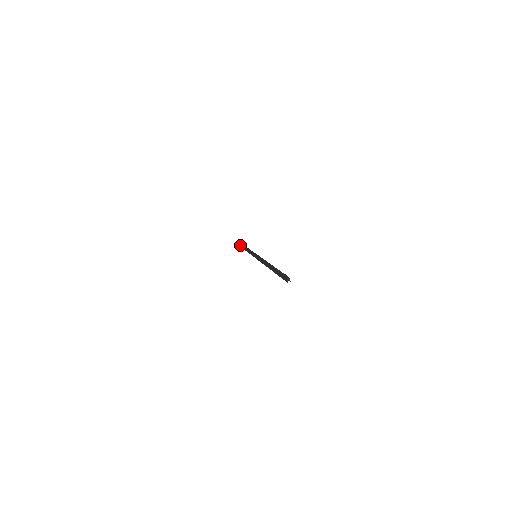
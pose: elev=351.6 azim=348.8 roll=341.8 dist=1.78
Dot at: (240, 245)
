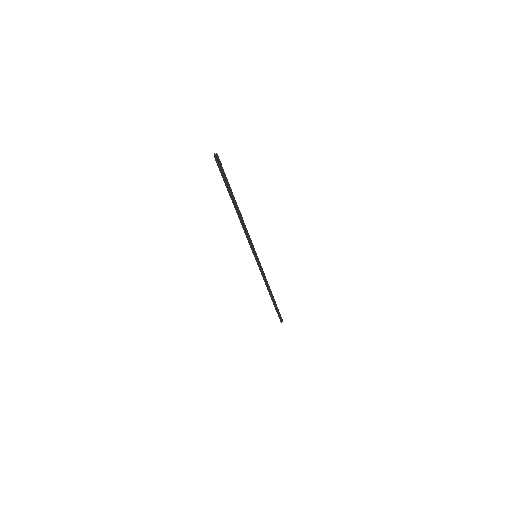
Dot at: (274, 305)
